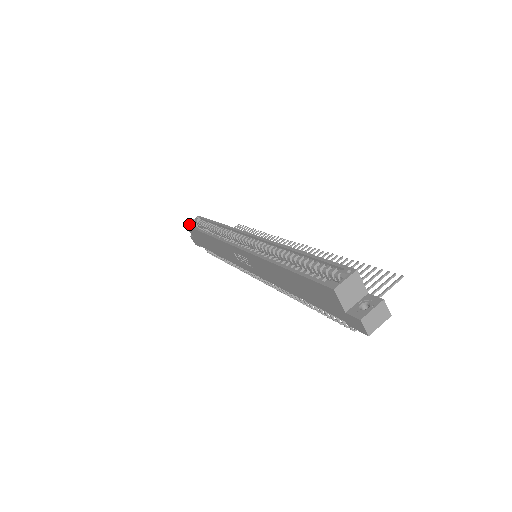
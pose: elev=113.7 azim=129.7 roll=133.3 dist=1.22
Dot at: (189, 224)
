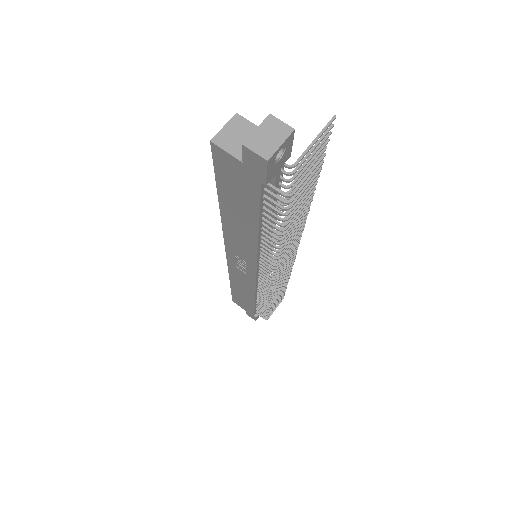
Dot at: occluded
